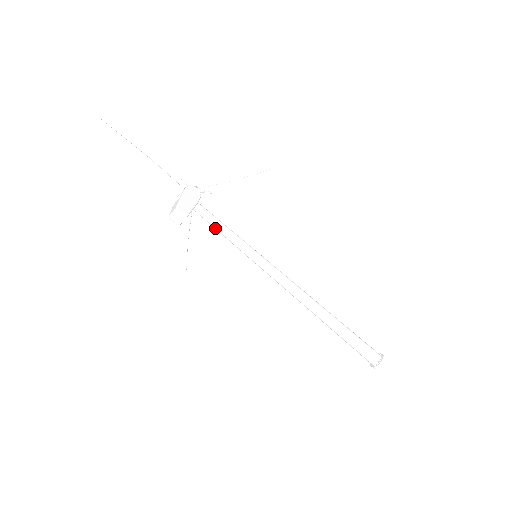
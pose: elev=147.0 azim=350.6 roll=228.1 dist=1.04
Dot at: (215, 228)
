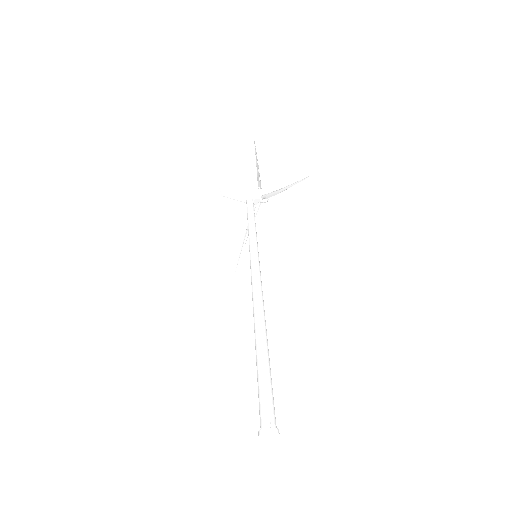
Dot at: (248, 220)
